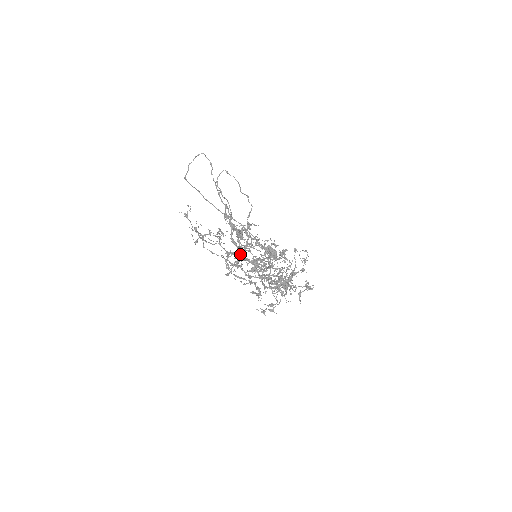
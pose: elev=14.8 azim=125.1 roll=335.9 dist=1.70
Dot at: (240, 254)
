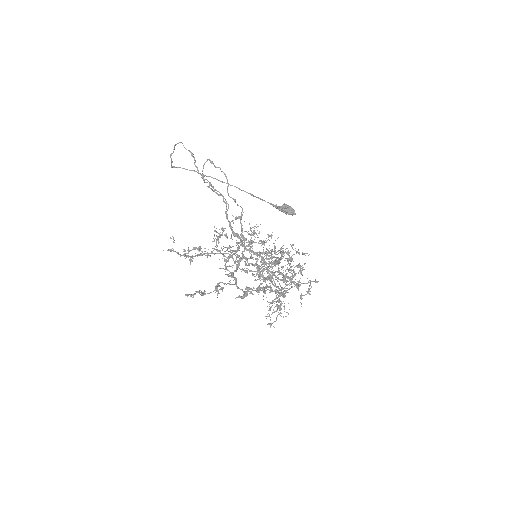
Dot at: (229, 284)
